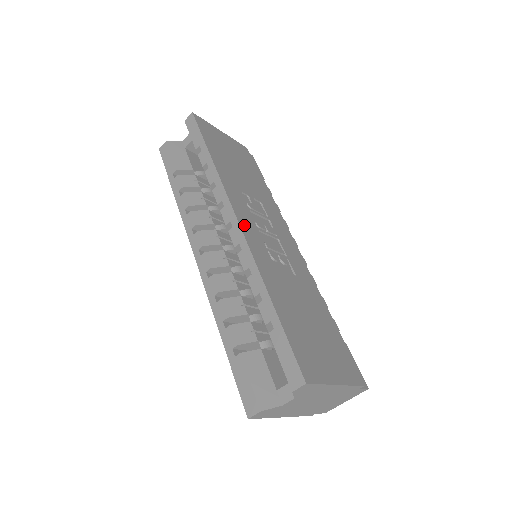
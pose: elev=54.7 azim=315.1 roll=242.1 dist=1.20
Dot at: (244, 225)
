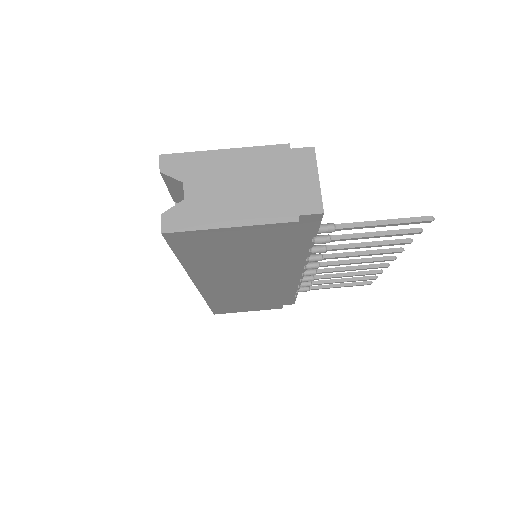
Dot at: occluded
